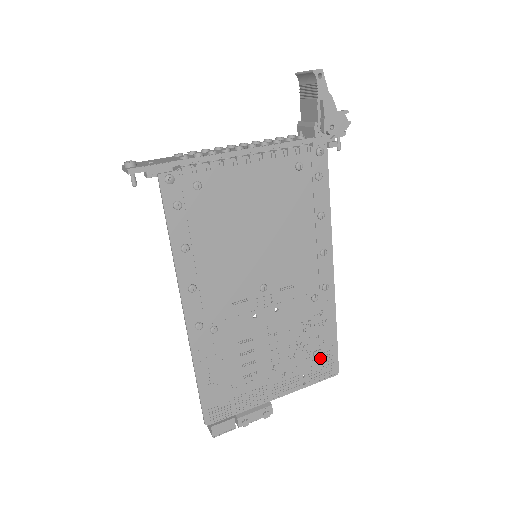
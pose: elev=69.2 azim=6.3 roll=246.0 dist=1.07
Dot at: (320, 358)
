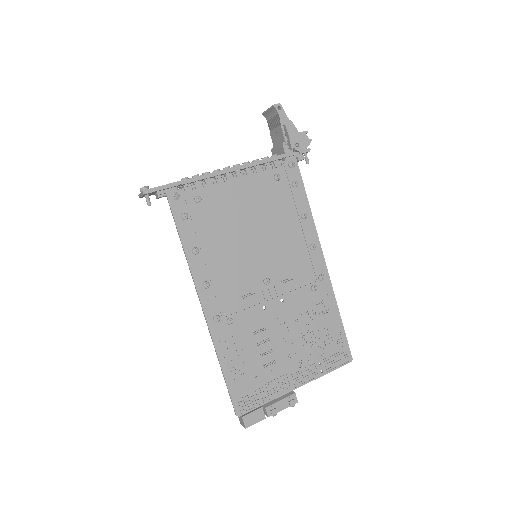
Dot at: (331, 345)
